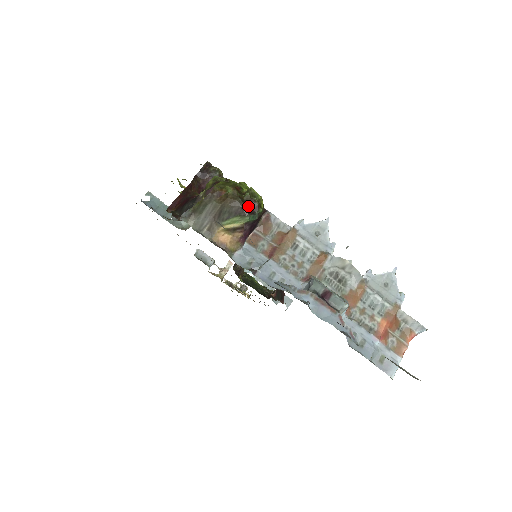
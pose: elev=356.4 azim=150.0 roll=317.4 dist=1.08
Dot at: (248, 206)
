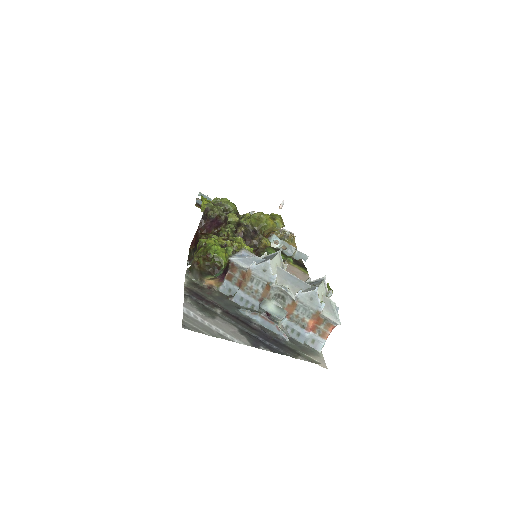
Dot at: (214, 269)
